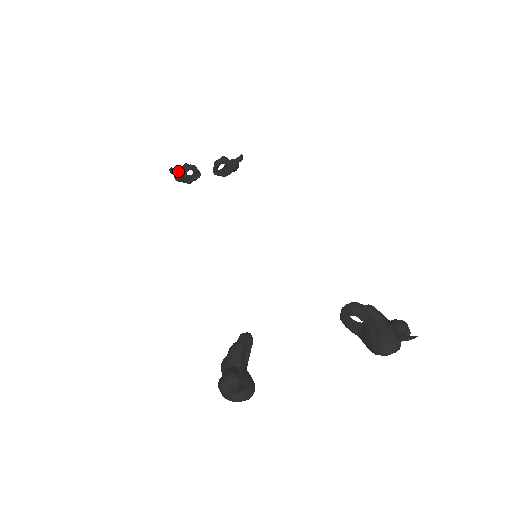
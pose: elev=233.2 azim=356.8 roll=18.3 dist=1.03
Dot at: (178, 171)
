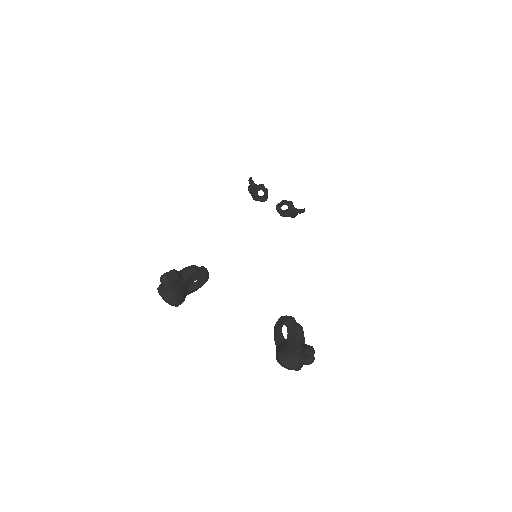
Dot at: (254, 184)
